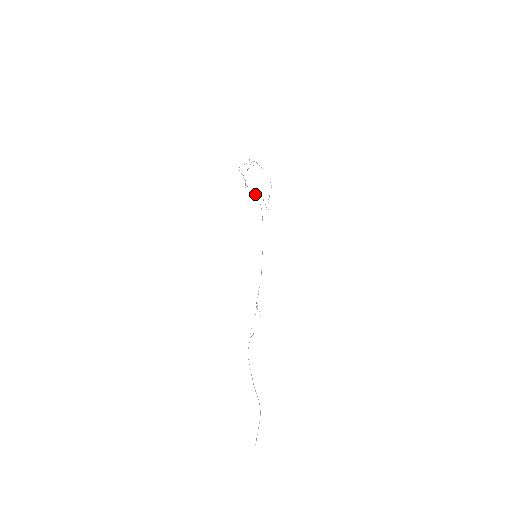
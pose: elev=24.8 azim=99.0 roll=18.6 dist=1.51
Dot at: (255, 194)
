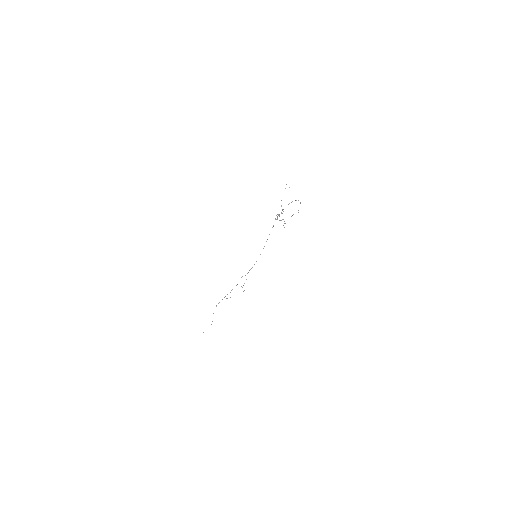
Dot at: occluded
